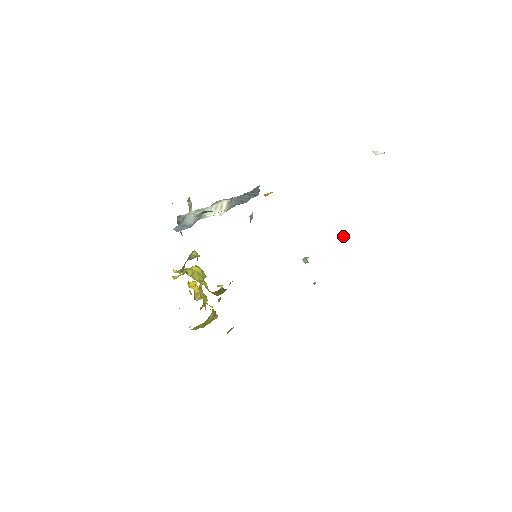
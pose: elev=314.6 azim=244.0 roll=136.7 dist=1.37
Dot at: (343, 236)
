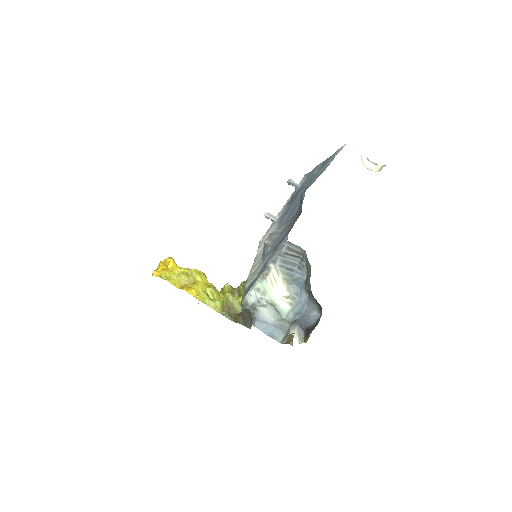
Dot at: (291, 181)
